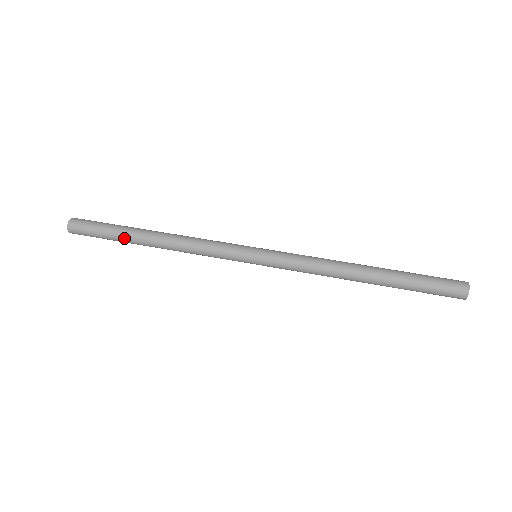
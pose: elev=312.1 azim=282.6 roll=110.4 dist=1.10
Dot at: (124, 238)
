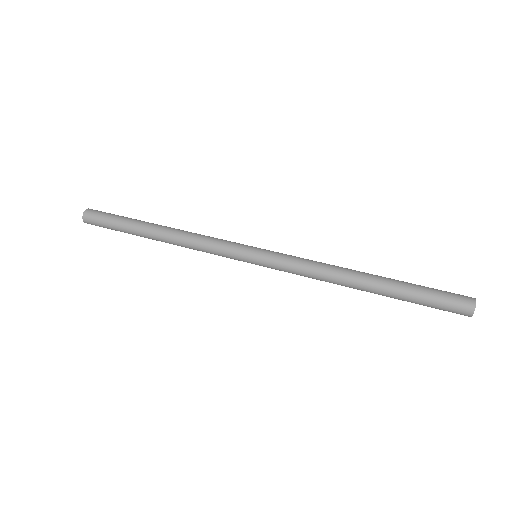
Dot at: (132, 230)
